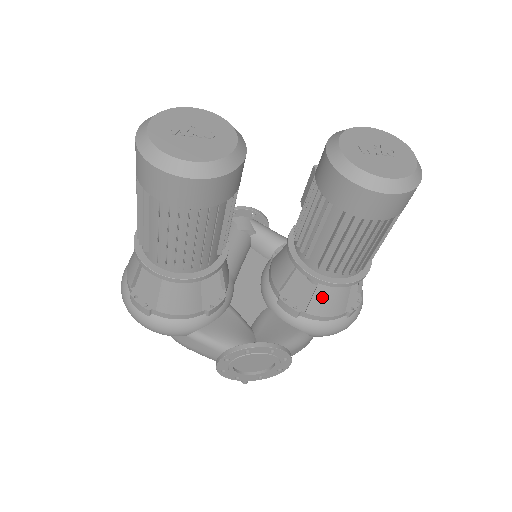
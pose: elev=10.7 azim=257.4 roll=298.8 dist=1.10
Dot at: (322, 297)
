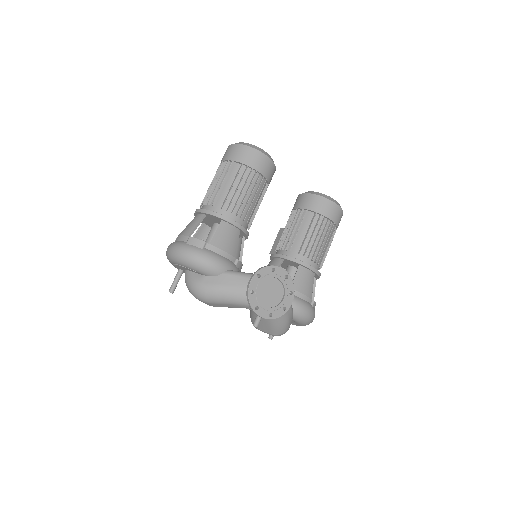
Dot at: (301, 277)
